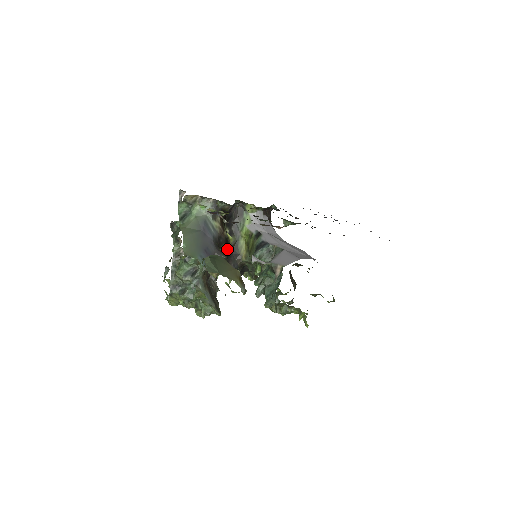
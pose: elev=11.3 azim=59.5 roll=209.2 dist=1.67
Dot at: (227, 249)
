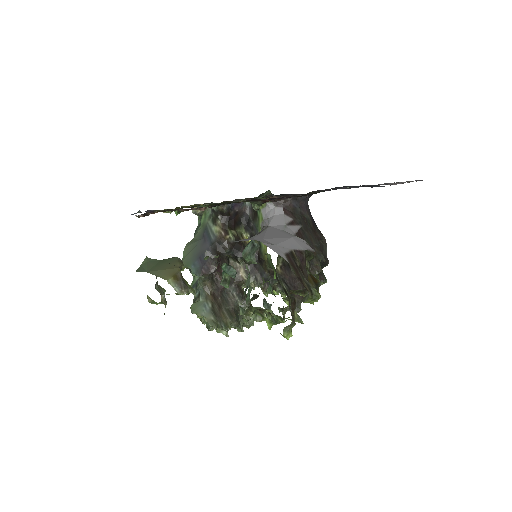
Dot at: (240, 255)
